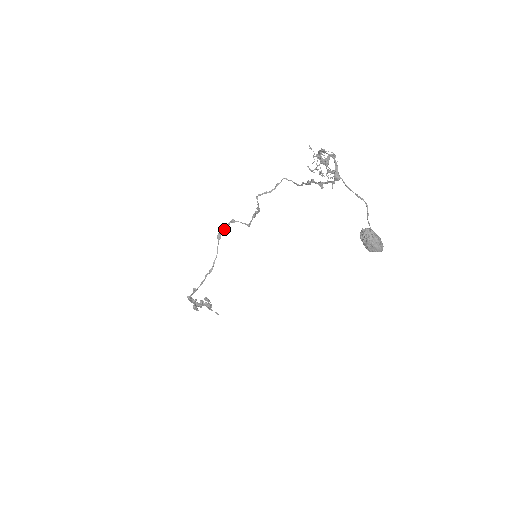
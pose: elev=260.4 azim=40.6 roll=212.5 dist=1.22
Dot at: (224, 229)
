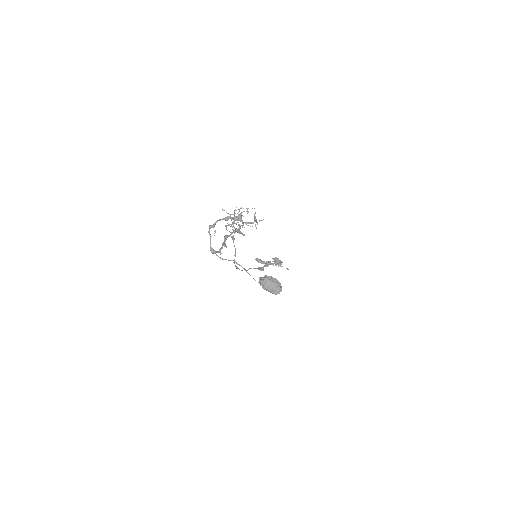
Dot at: occluded
